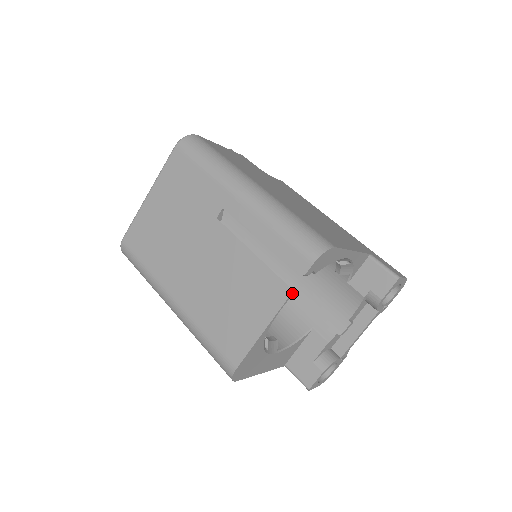
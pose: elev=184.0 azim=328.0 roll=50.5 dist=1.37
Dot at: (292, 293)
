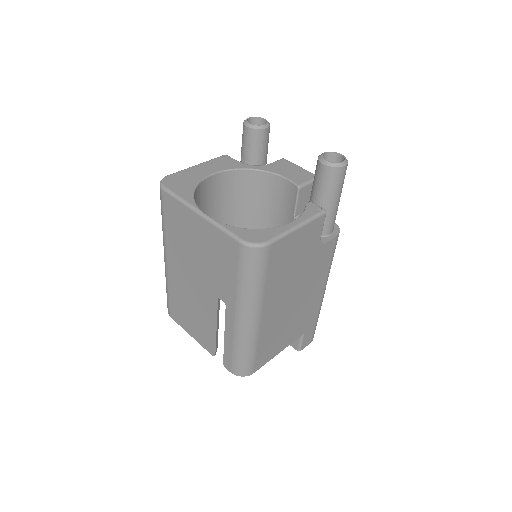
Dot at: occluded
